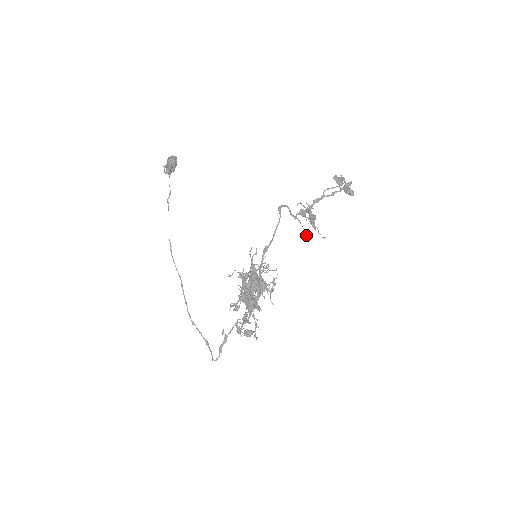
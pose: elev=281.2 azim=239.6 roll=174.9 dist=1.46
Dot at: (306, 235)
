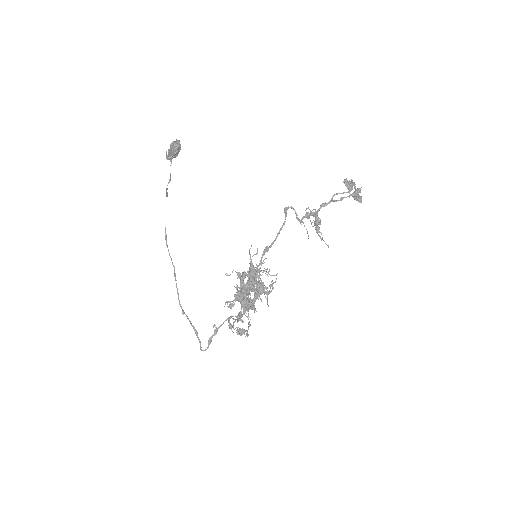
Dot at: (308, 238)
